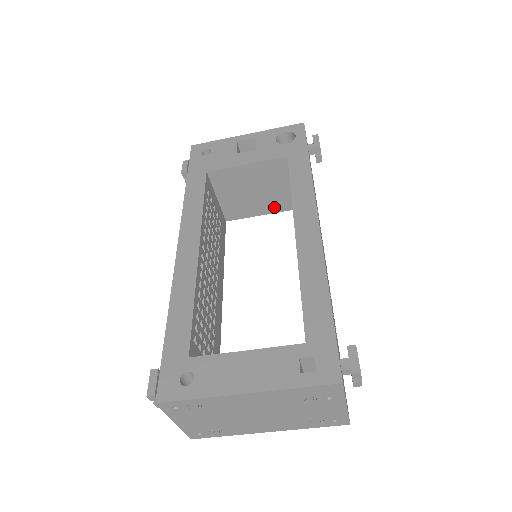
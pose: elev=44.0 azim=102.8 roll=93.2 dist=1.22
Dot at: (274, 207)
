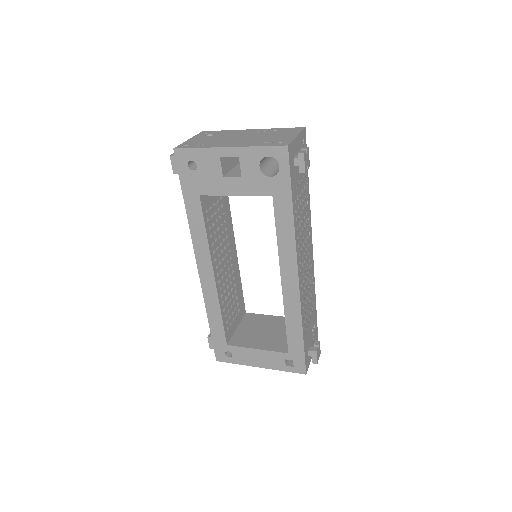
Dot at: occluded
